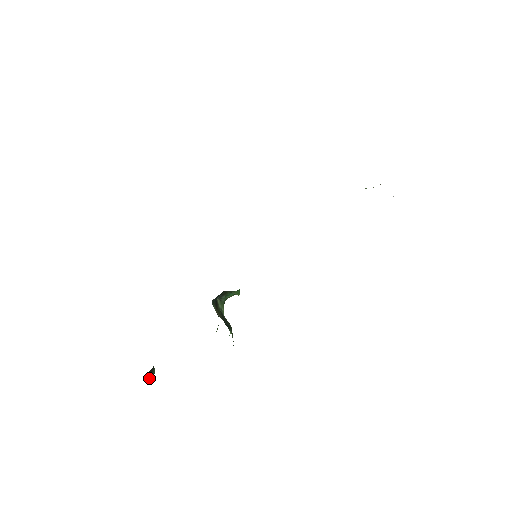
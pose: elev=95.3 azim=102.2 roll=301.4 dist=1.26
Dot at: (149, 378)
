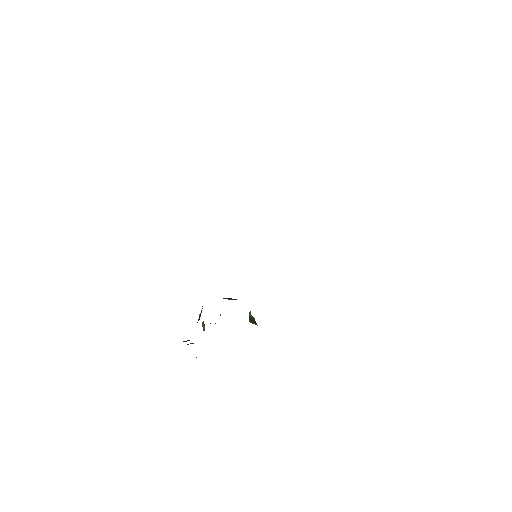
Dot at: occluded
